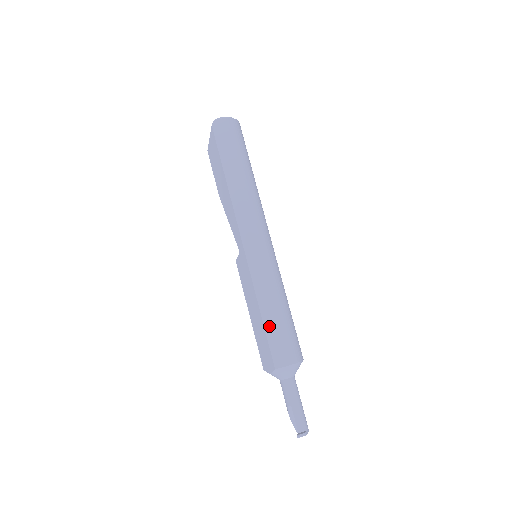
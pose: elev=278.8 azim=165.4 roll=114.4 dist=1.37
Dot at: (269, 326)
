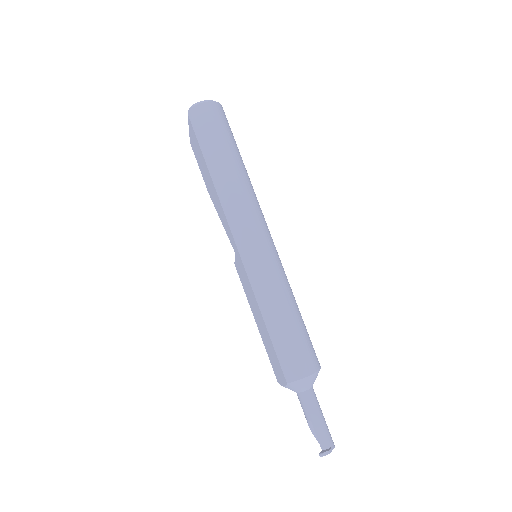
Dot at: (275, 336)
